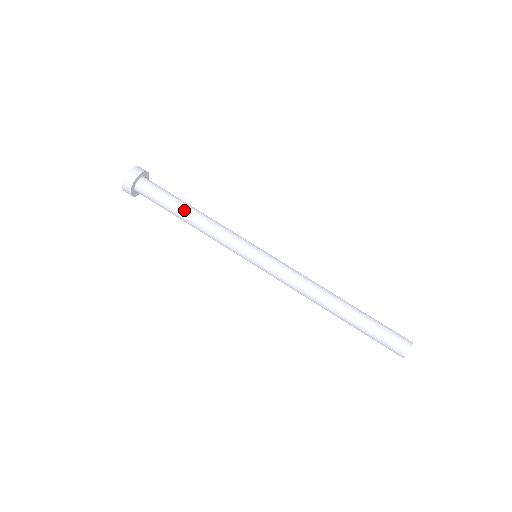
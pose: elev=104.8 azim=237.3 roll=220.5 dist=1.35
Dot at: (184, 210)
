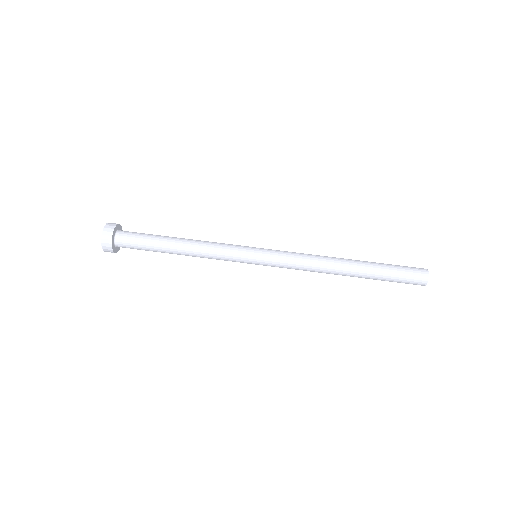
Dot at: (171, 251)
